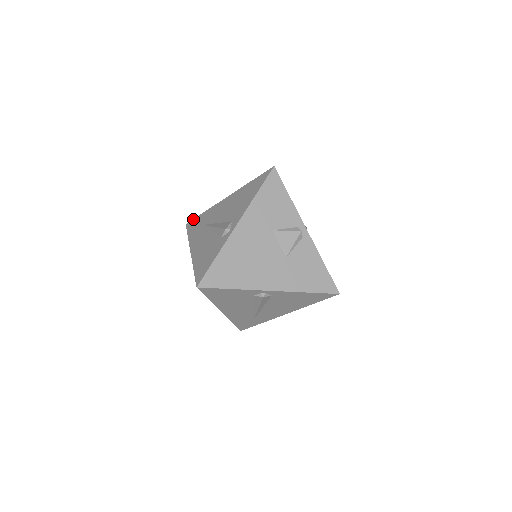
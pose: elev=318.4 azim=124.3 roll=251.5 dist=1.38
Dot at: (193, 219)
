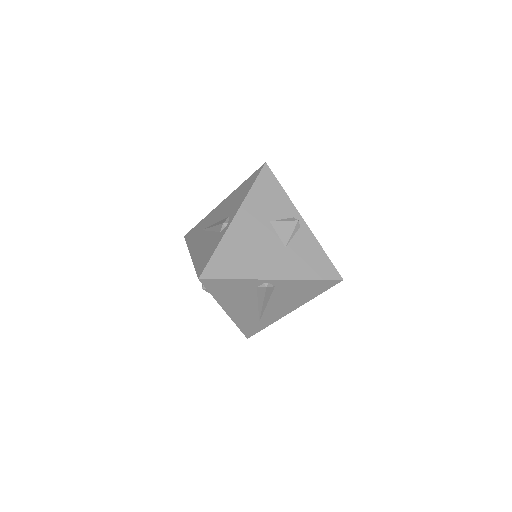
Dot at: (191, 229)
